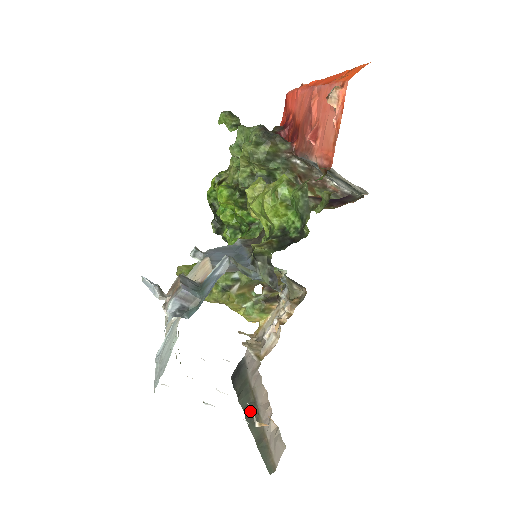
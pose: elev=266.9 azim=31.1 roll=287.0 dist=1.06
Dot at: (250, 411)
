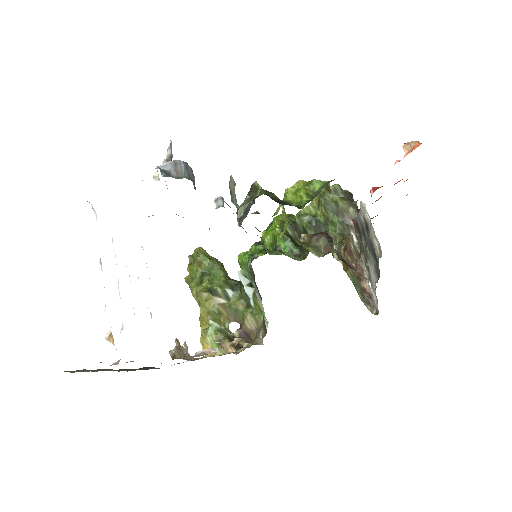
Dot at: occluded
